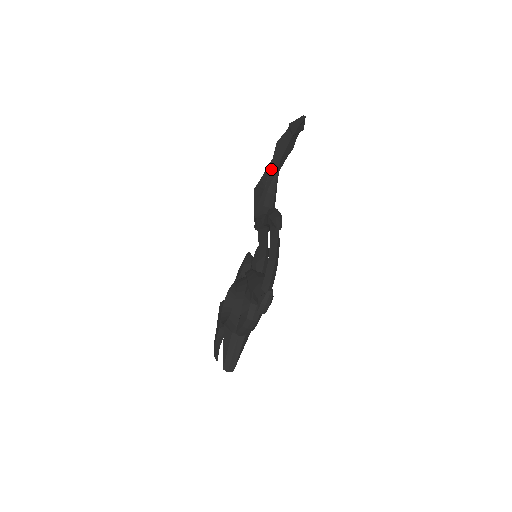
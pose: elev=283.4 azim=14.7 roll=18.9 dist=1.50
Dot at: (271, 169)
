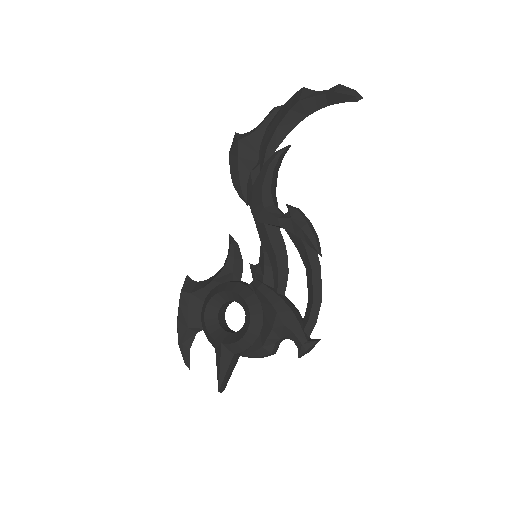
Dot at: (277, 131)
